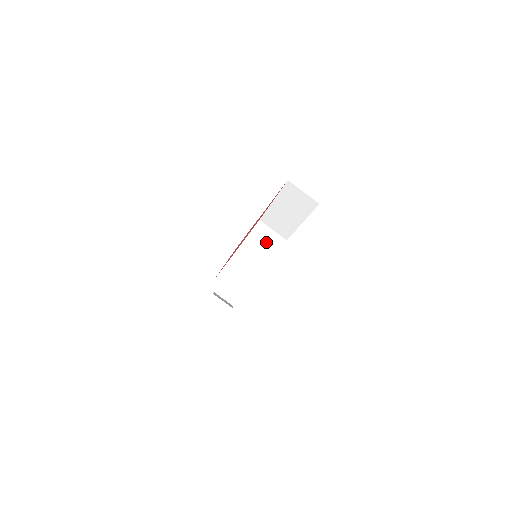
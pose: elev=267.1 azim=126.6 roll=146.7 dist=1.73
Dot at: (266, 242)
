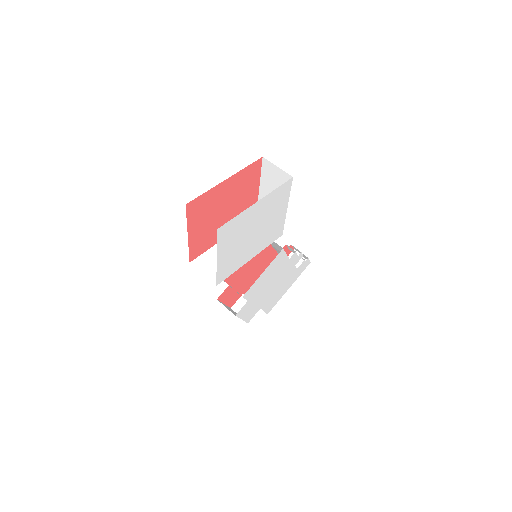
Dot at: occluded
